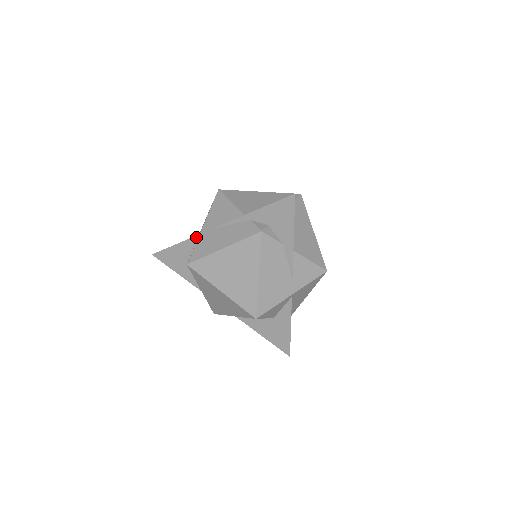
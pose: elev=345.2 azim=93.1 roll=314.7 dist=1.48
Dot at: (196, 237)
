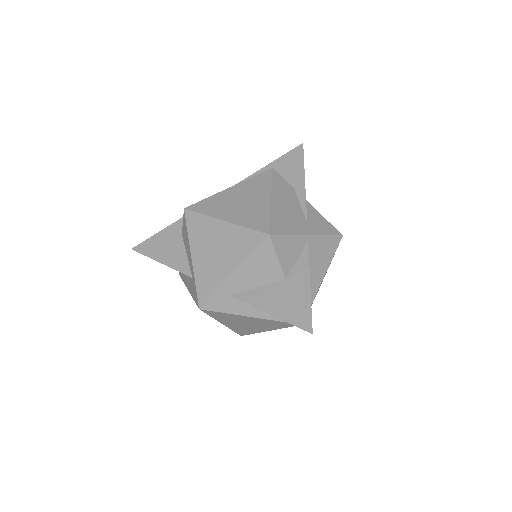
Dot at: occluded
